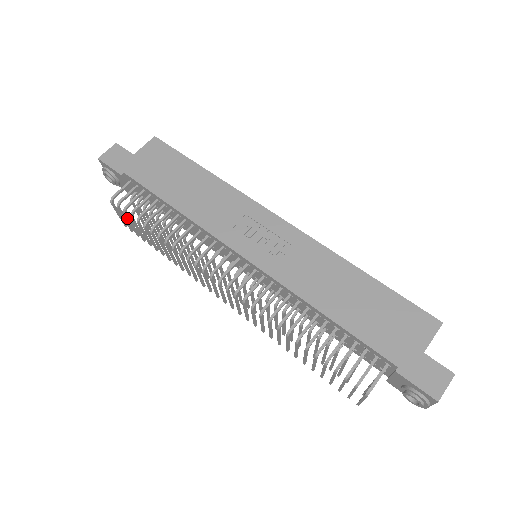
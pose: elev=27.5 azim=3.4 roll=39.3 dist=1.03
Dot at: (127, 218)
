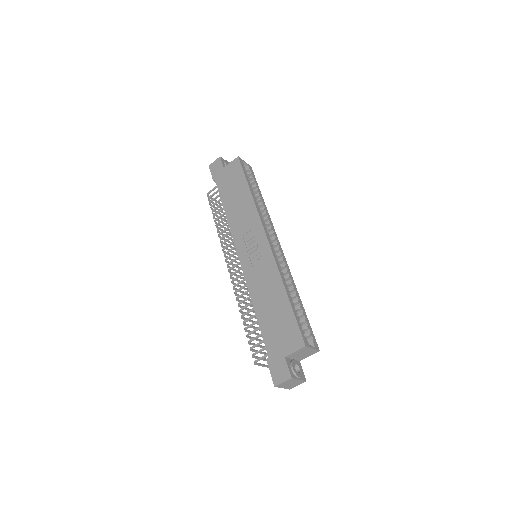
Dot at: (213, 207)
